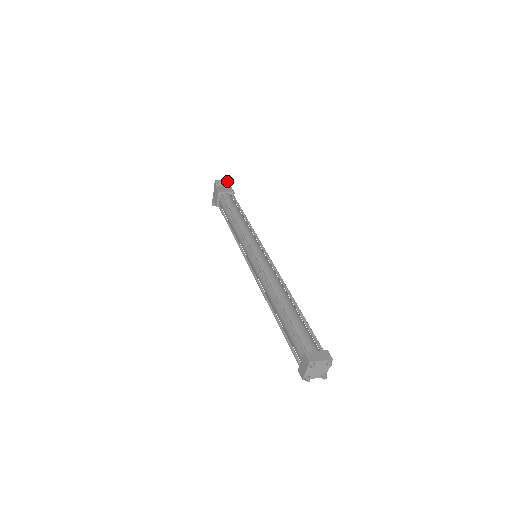
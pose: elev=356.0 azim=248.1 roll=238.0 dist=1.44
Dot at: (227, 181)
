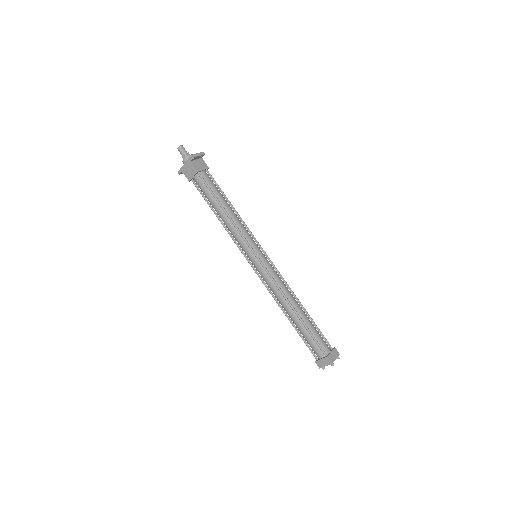
Dot at: (201, 155)
